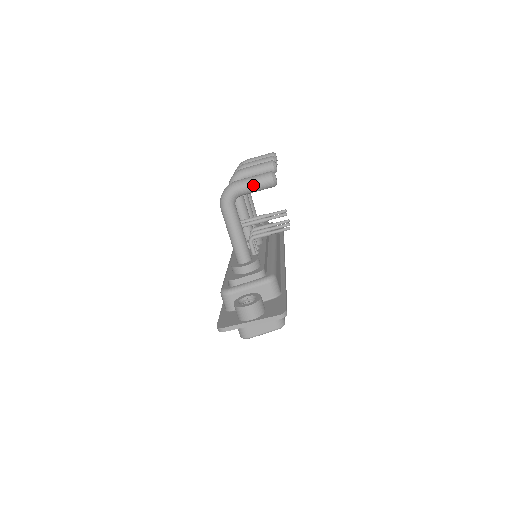
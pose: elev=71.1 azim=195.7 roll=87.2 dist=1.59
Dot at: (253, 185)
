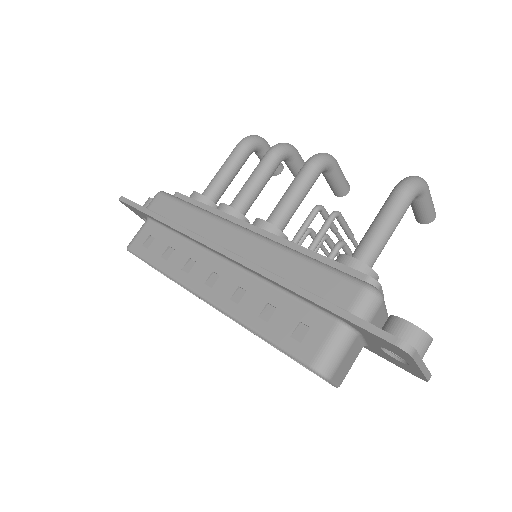
Dot at: (431, 204)
